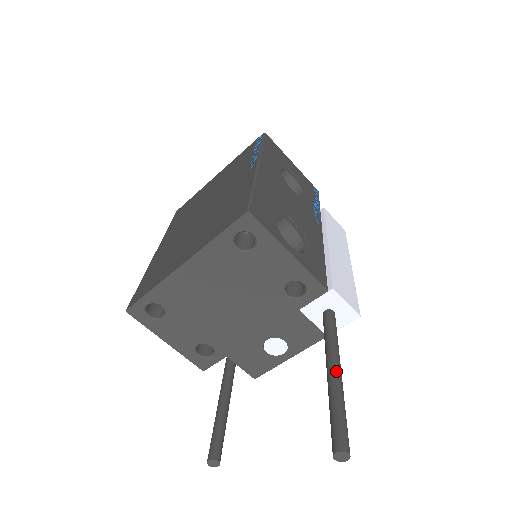
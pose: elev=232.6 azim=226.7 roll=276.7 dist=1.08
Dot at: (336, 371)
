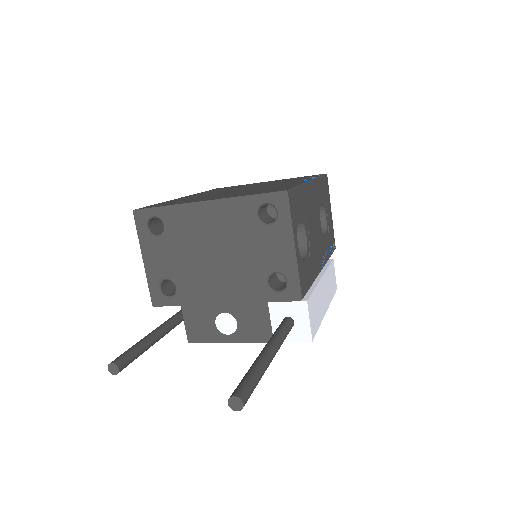
Dot at: (270, 353)
